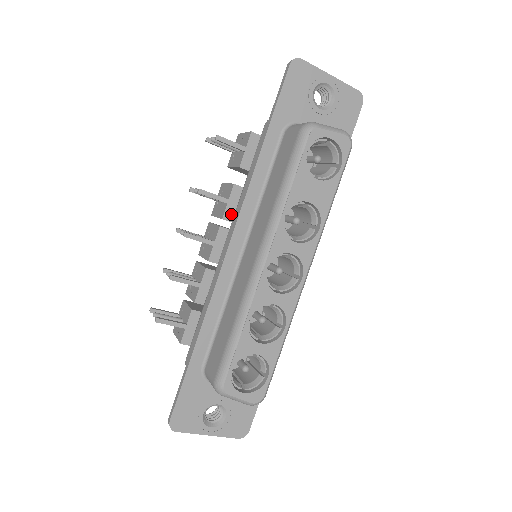
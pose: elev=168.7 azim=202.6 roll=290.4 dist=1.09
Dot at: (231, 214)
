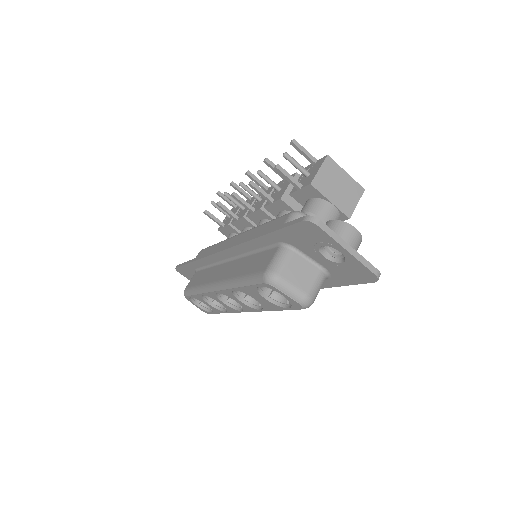
Dot at: (272, 210)
